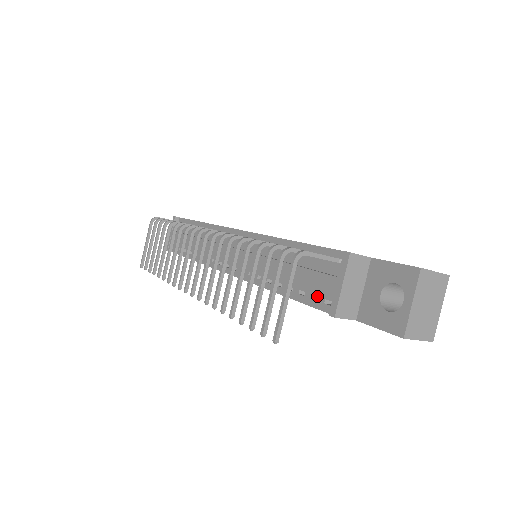
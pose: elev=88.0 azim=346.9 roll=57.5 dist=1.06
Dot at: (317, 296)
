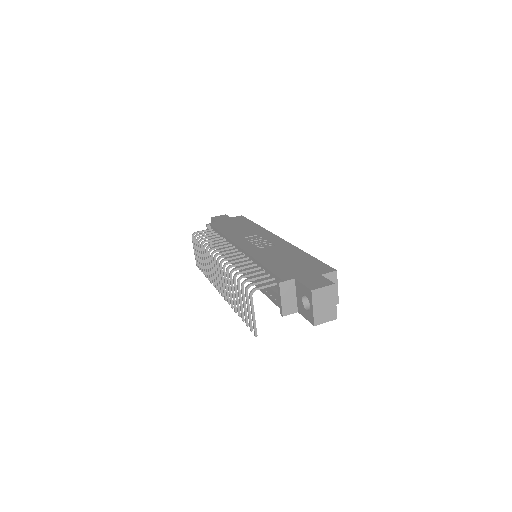
Dot at: occluded
